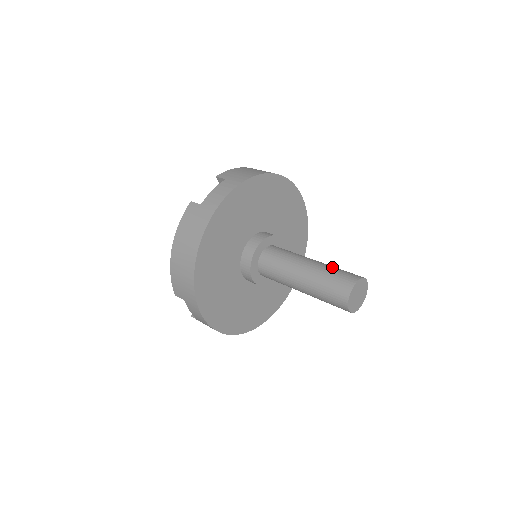
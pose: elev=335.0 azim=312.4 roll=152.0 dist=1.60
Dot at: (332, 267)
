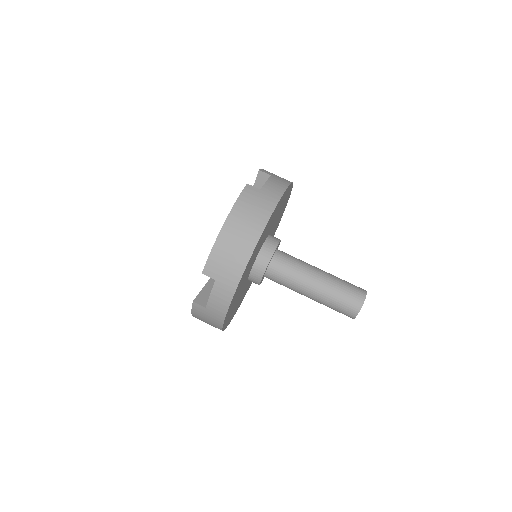
Dot at: (335, 293)
